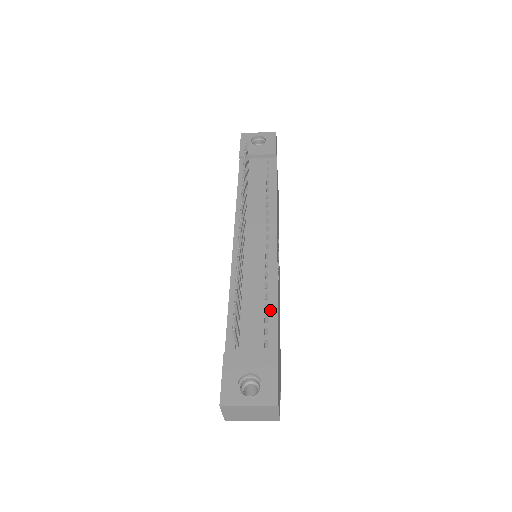
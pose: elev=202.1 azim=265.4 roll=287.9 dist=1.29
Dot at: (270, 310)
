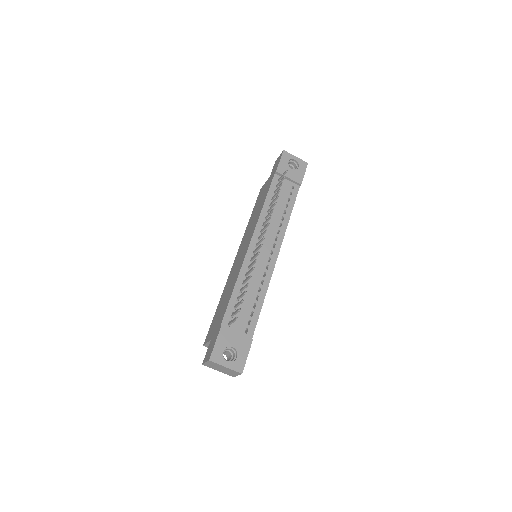
Dot at: (256, 308)
